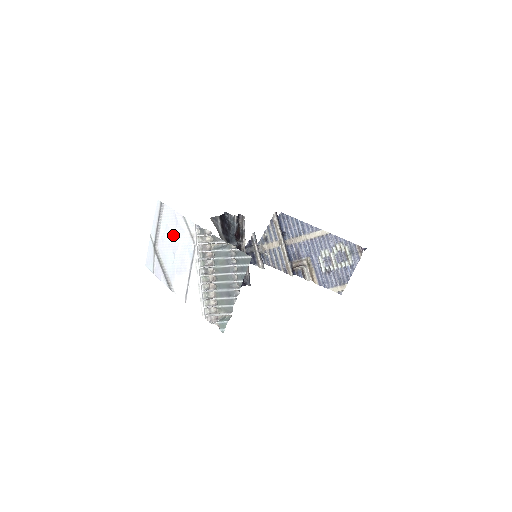
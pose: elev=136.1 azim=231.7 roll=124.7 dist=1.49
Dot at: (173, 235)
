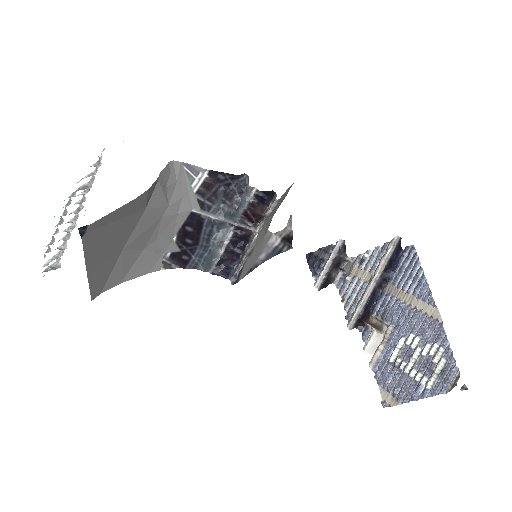
Dot at: occluded
